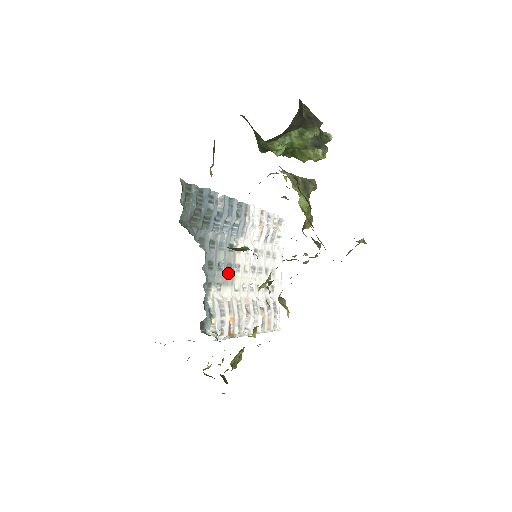
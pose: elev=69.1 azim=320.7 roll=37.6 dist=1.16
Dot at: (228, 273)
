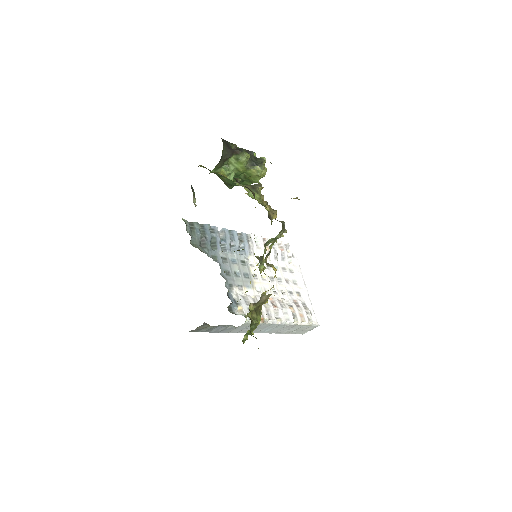
Dot at: (246, 279)
